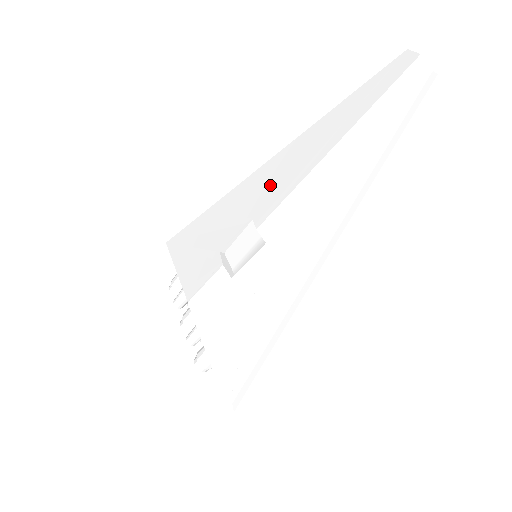
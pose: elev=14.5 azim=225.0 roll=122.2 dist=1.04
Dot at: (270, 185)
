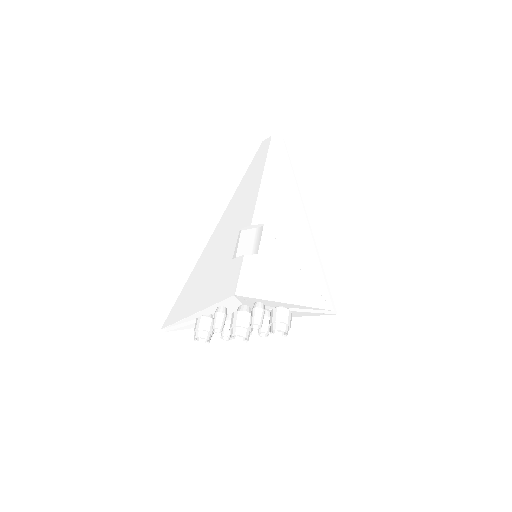
Dot at: (237, 215)
